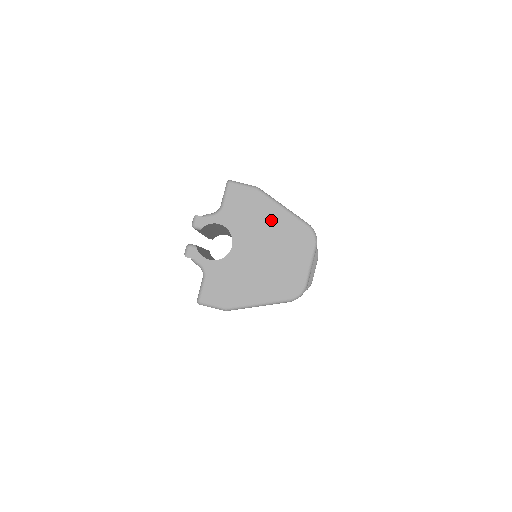
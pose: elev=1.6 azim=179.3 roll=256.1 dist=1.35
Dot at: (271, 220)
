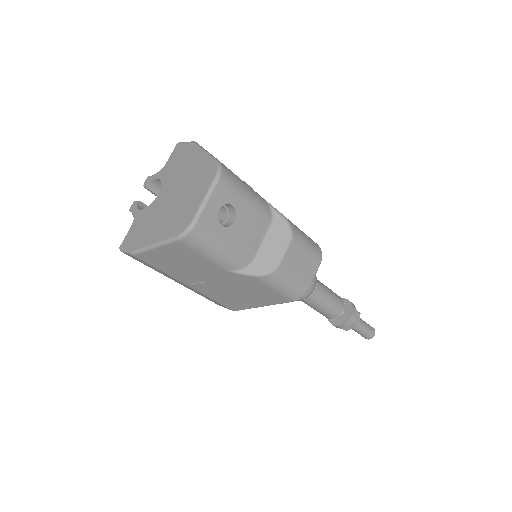
Dot at: (191, 165)
